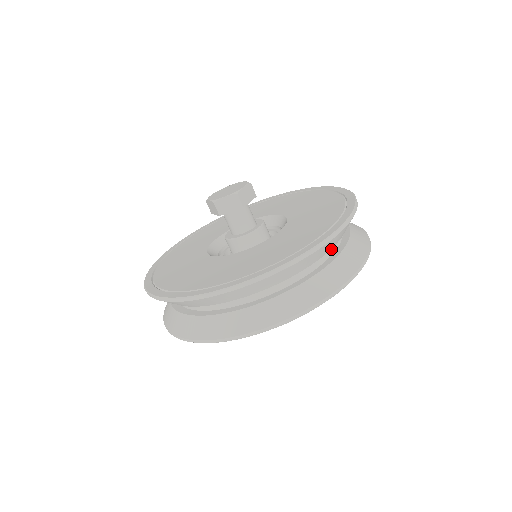
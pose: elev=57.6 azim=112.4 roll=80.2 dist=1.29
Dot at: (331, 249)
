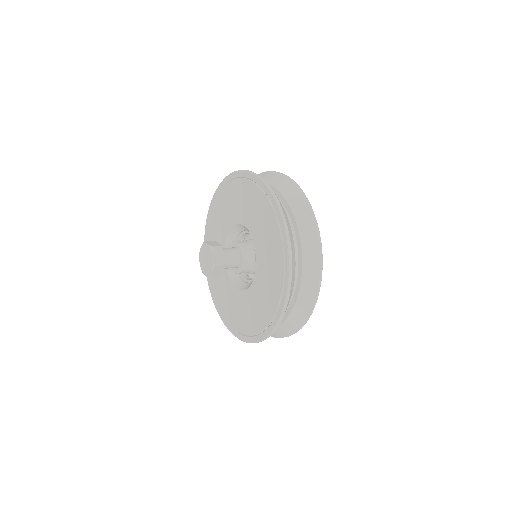
Dot at: (294, 244)
